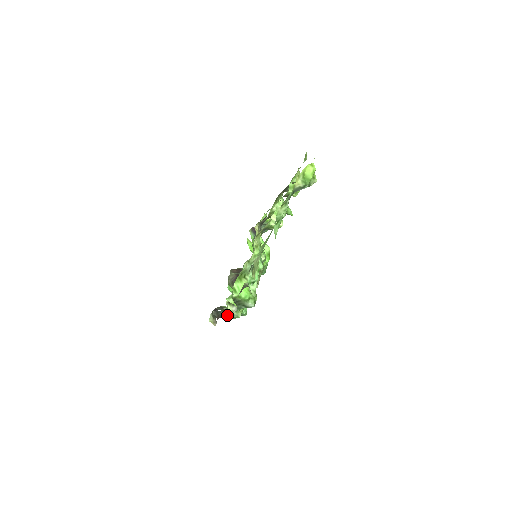
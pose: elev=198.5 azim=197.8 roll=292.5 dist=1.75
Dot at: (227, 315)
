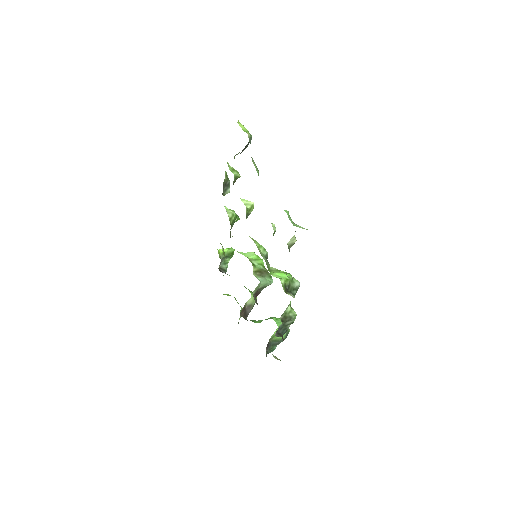
Dot at: (286, 327)
